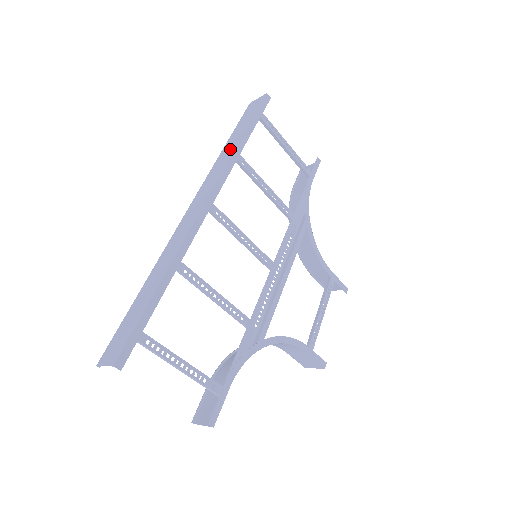
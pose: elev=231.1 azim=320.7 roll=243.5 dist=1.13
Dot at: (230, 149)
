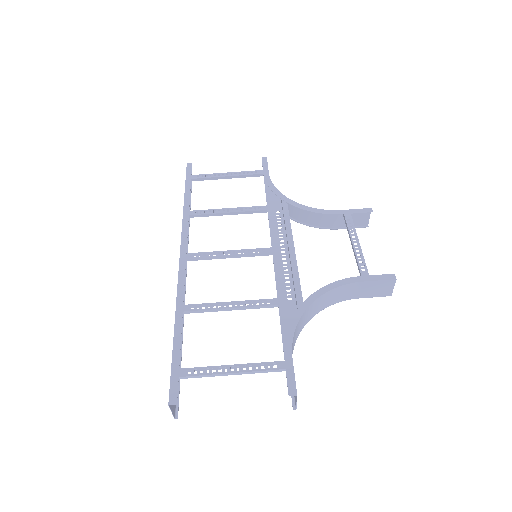
Dot at: occluded
